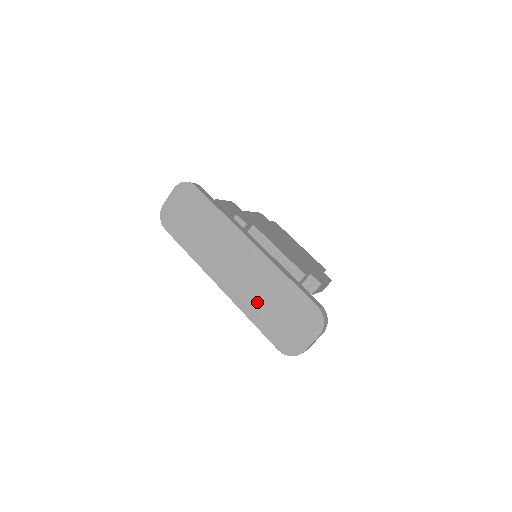
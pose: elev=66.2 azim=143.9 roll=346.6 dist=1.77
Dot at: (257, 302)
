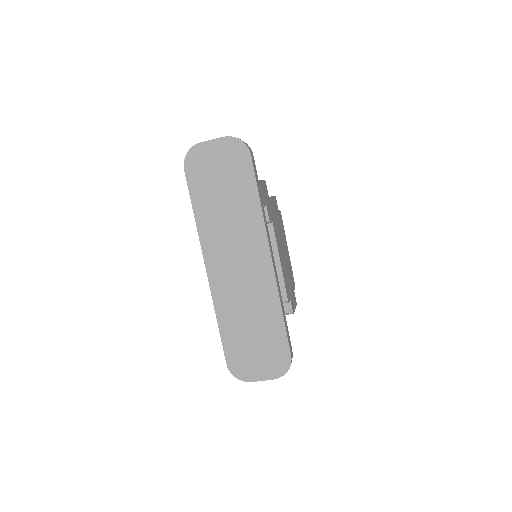
Dot at: (236, 313)
